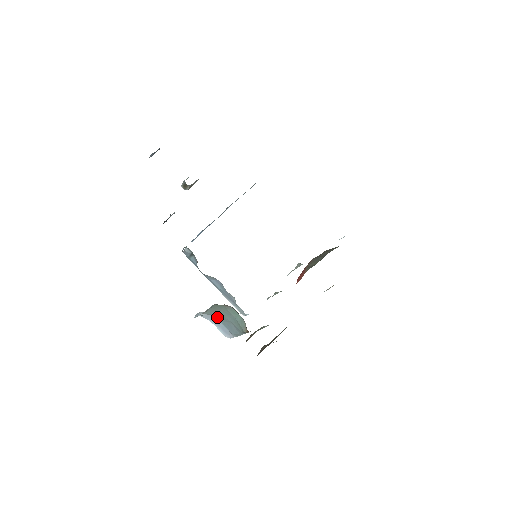
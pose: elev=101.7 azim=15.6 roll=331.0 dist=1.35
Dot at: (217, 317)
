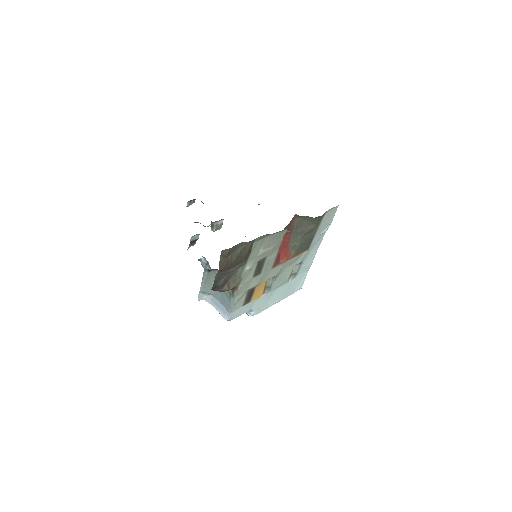
Dot at: (215, 294)
